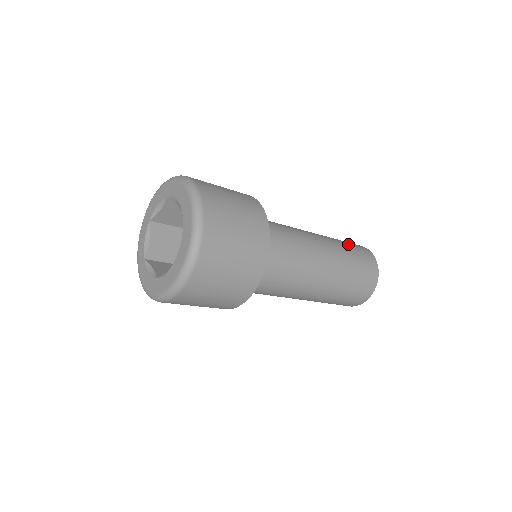
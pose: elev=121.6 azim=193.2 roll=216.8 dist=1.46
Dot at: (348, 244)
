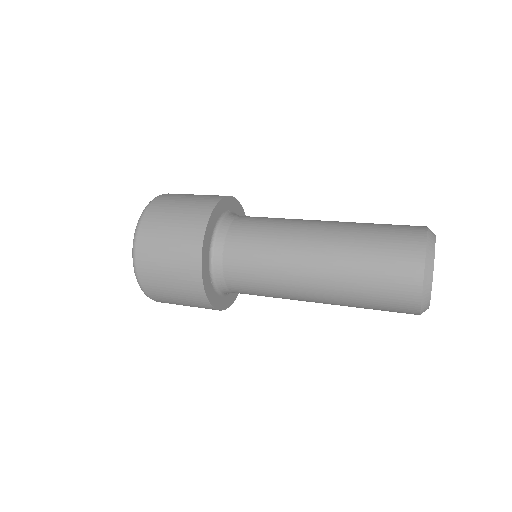
Dot at: occluded
